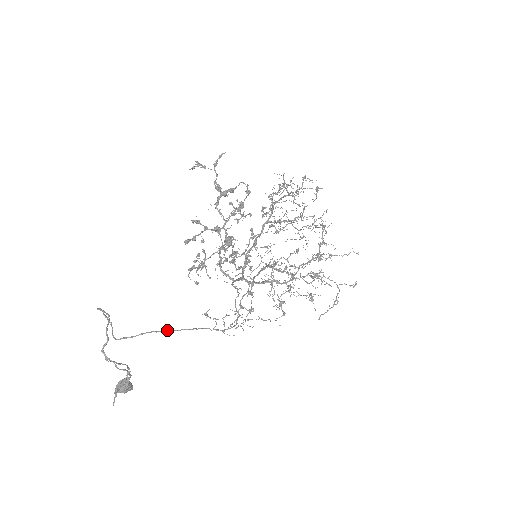
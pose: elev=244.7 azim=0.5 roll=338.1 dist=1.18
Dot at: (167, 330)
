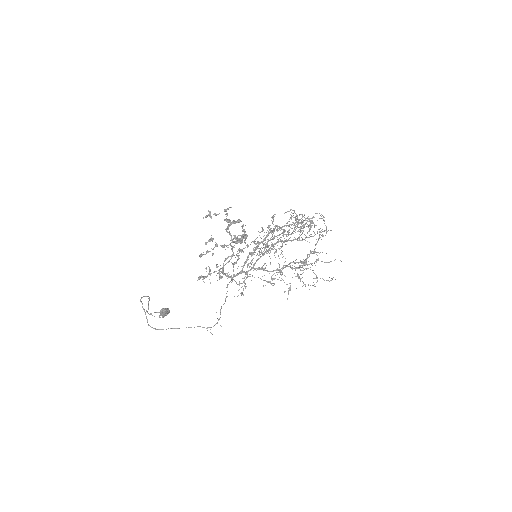
Dot at: (173, 328)
